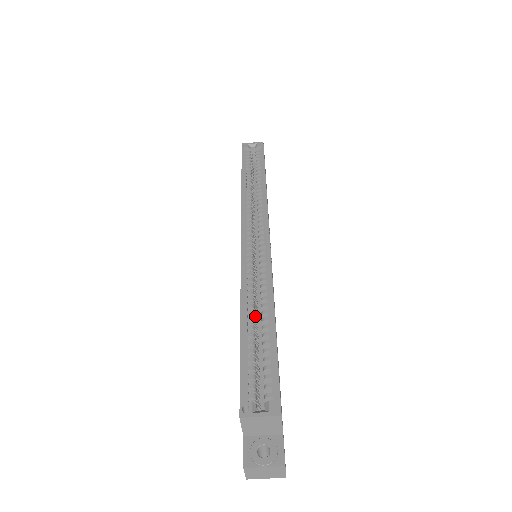
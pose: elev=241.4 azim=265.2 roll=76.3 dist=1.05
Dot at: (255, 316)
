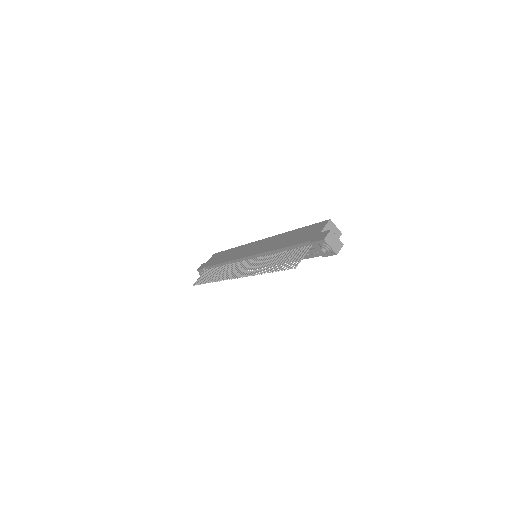
Dot at: occluded
